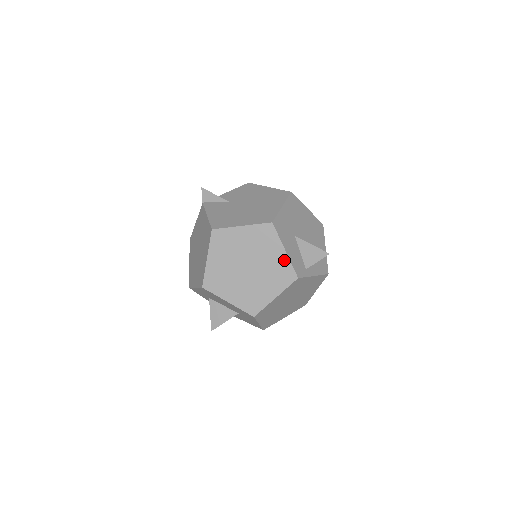
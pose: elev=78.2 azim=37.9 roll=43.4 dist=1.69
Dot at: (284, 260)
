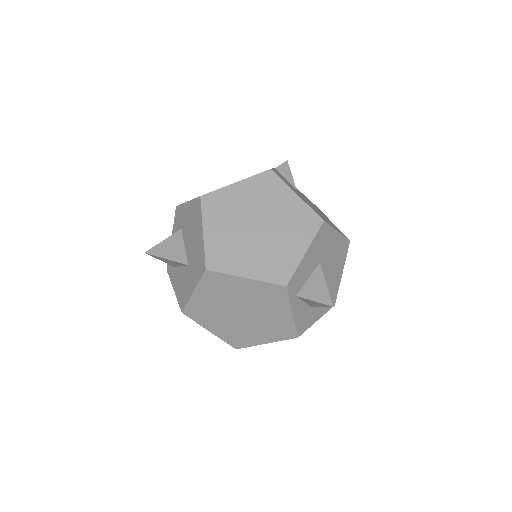
Dot at: (295, 258)
